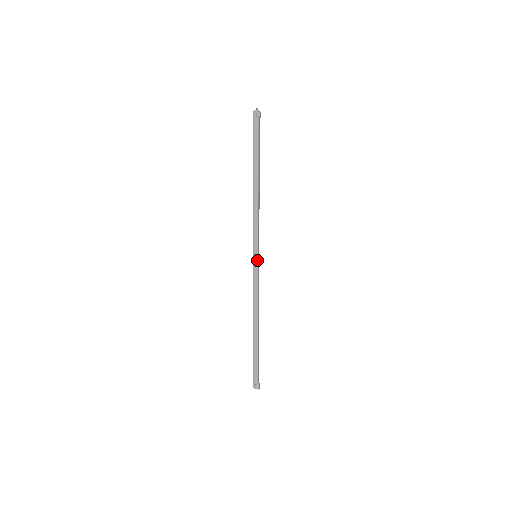
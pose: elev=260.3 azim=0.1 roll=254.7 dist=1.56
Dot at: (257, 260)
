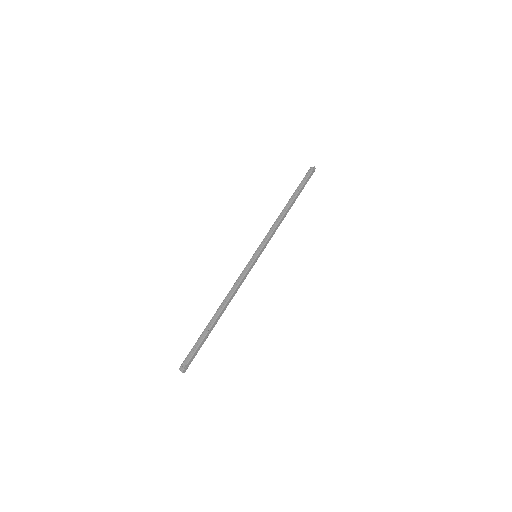
Dot at: (255, 258)
